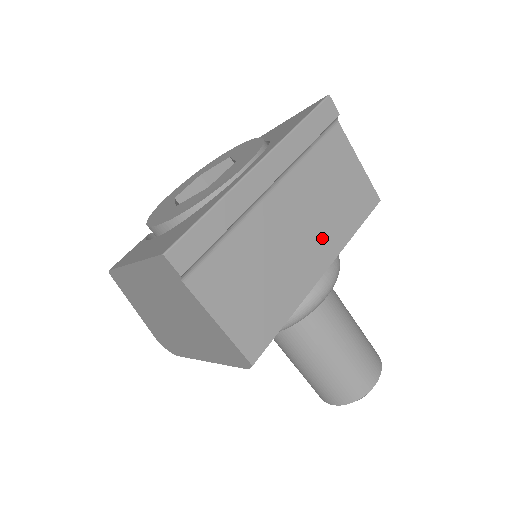
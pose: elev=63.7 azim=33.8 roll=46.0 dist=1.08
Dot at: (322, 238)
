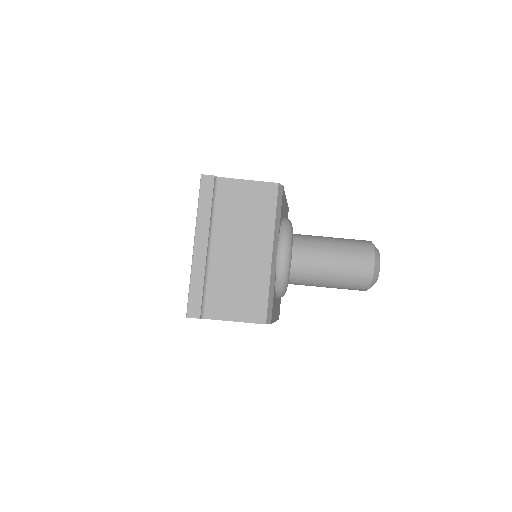
Dot at: (257, 239)
